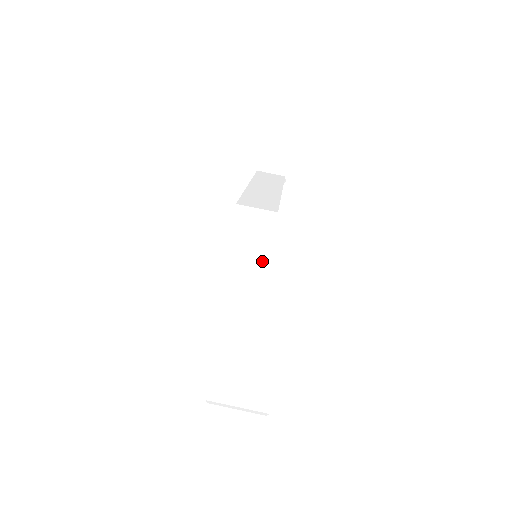
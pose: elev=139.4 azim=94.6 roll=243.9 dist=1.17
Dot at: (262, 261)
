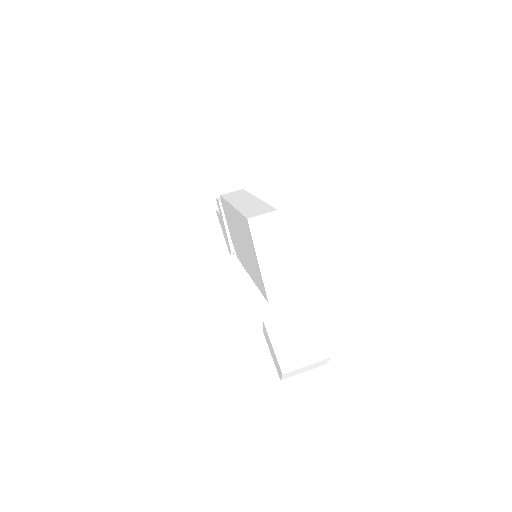
Dot at: (282, 248)
